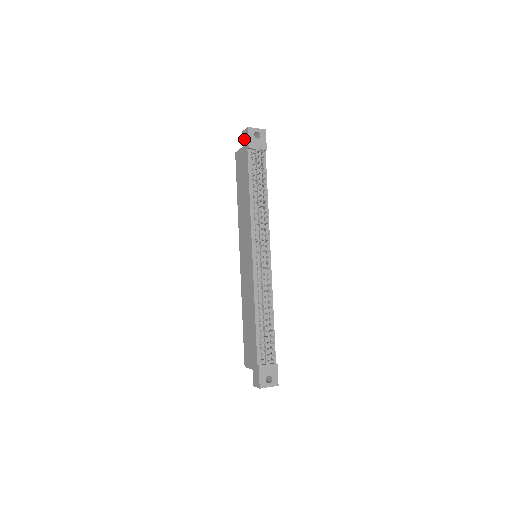
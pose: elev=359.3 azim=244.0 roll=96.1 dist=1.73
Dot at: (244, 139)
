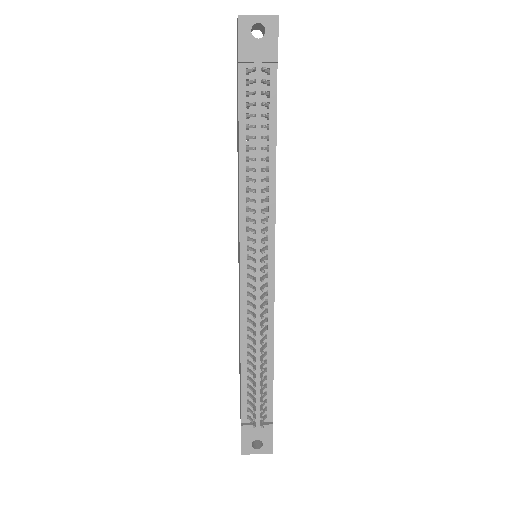
Dot at: (237, 39)
